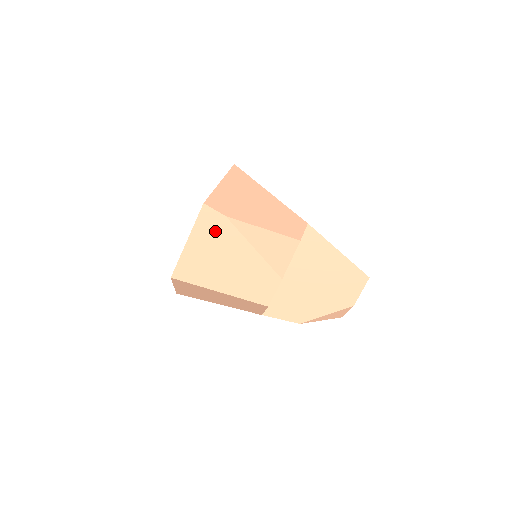
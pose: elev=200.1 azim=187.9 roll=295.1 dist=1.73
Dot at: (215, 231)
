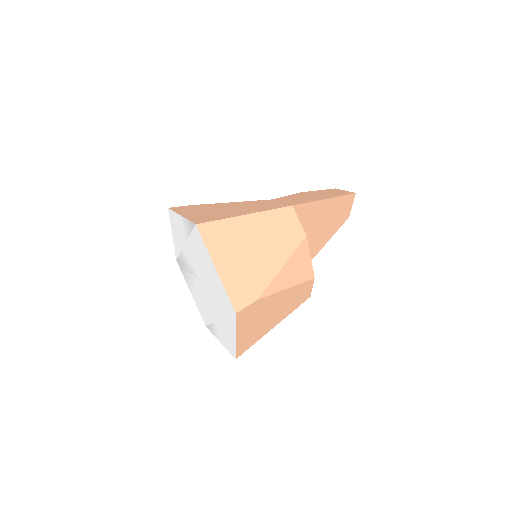
Dot at: (254, 313)
